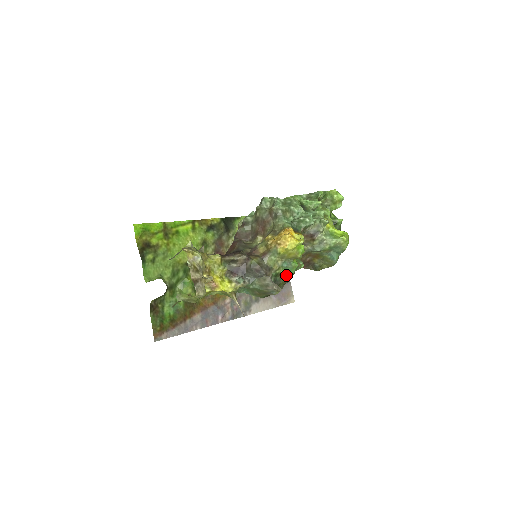
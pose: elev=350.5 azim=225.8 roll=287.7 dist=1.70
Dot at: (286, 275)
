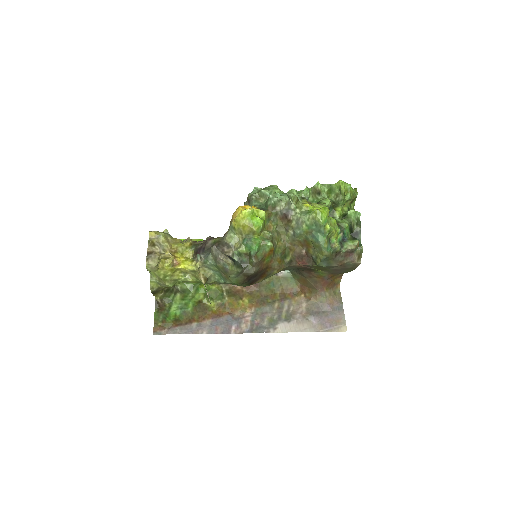
Dot at: (250, 254)
